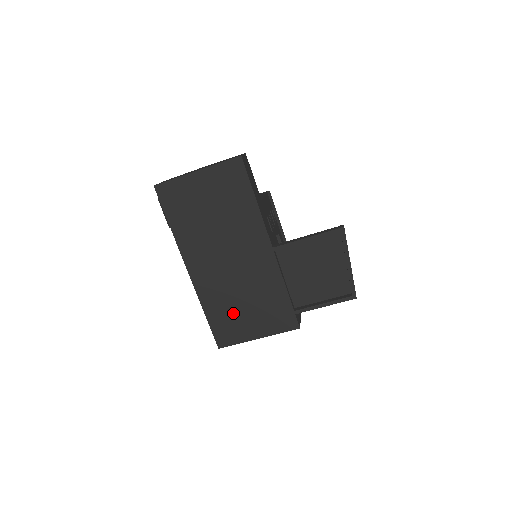
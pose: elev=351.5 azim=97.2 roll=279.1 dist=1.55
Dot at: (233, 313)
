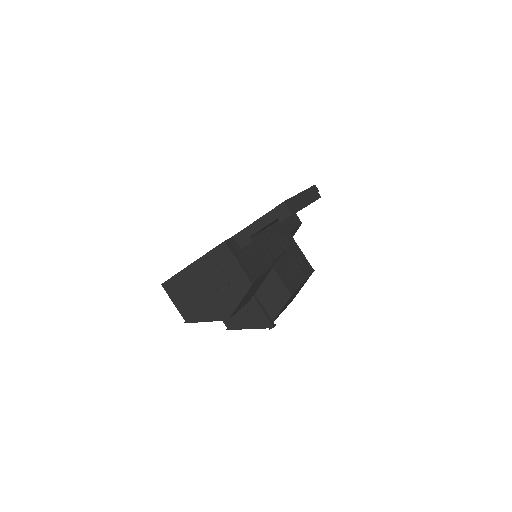
Dot at: occluded
